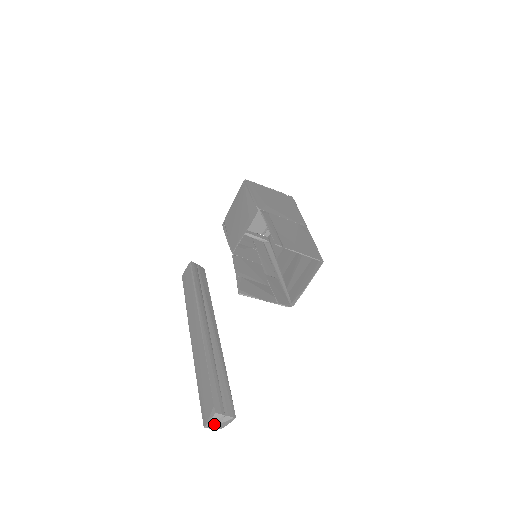
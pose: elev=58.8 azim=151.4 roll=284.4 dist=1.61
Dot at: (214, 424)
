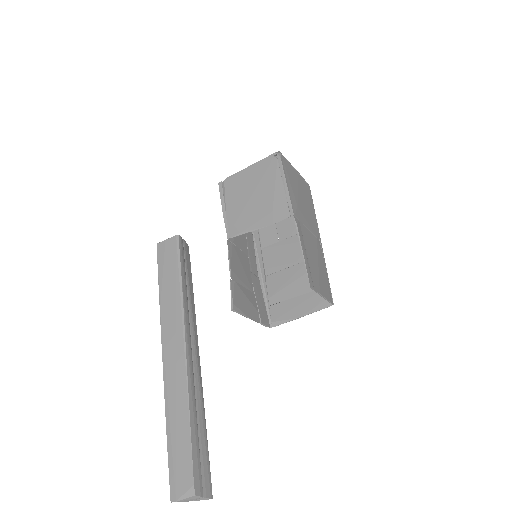
Dot at: (185, 501)
